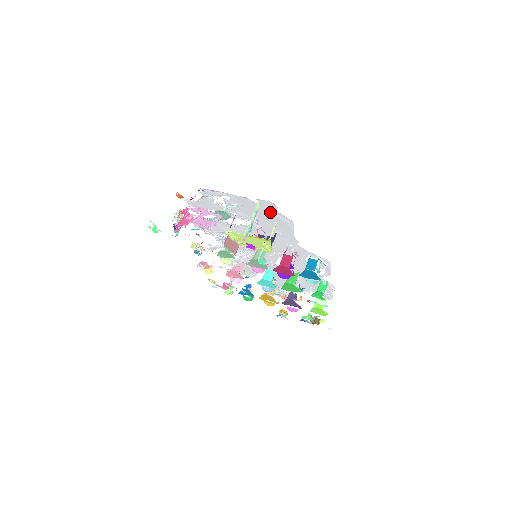
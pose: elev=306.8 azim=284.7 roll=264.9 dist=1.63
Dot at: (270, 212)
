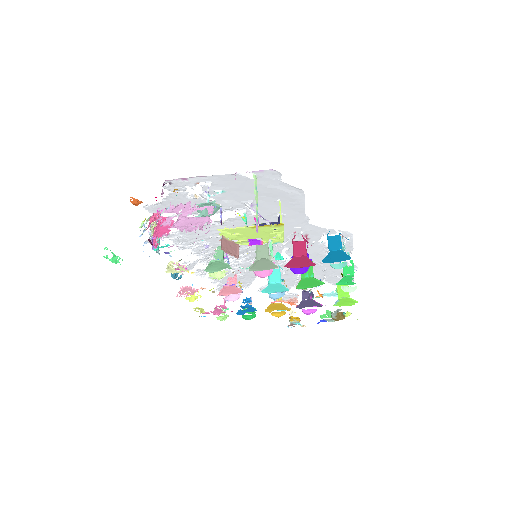
Dot at: (271, 186)
